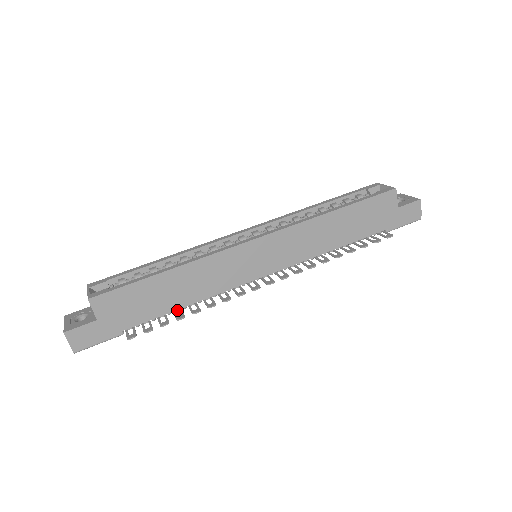
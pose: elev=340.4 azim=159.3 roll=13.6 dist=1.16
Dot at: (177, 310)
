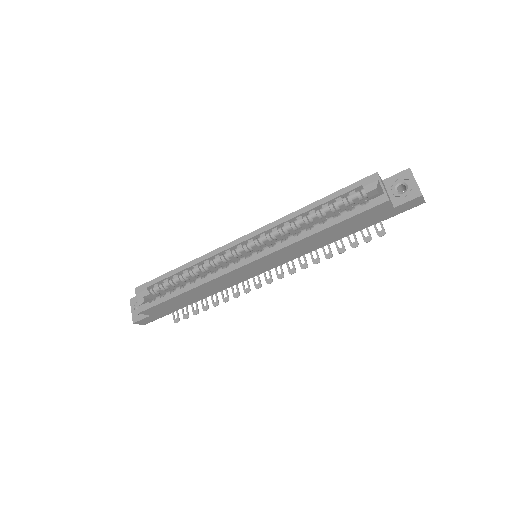
Dot at: occluded
